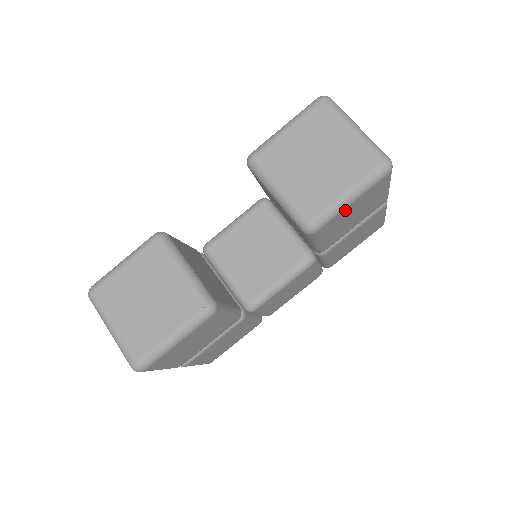
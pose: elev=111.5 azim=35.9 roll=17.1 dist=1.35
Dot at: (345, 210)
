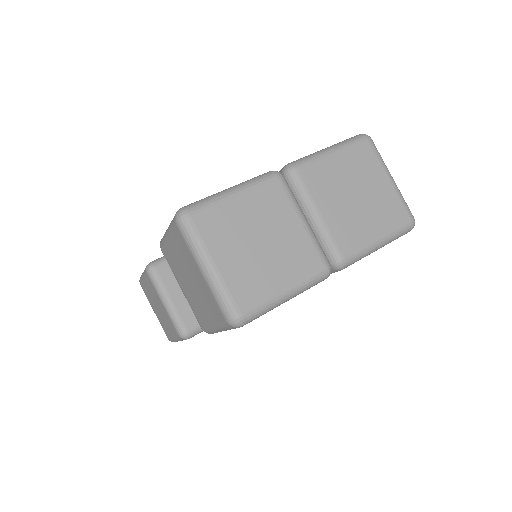
Dot at: occluded
